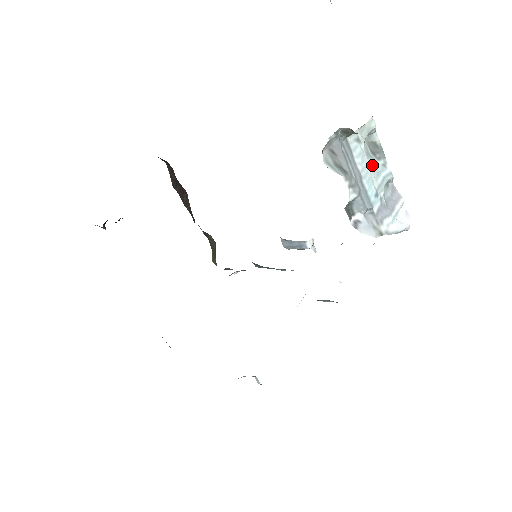
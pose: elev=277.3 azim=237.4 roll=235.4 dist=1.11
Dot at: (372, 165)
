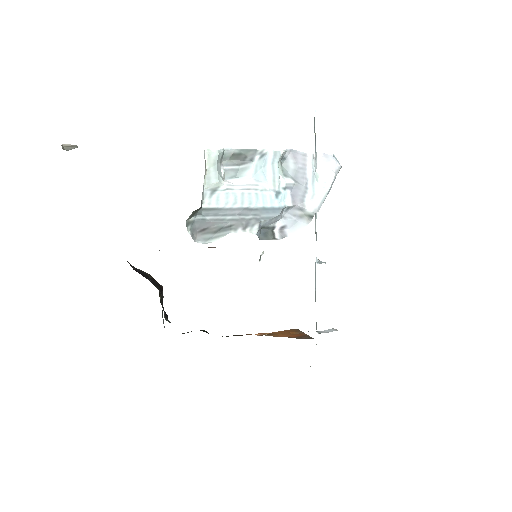
Dot at: (250, 175)
